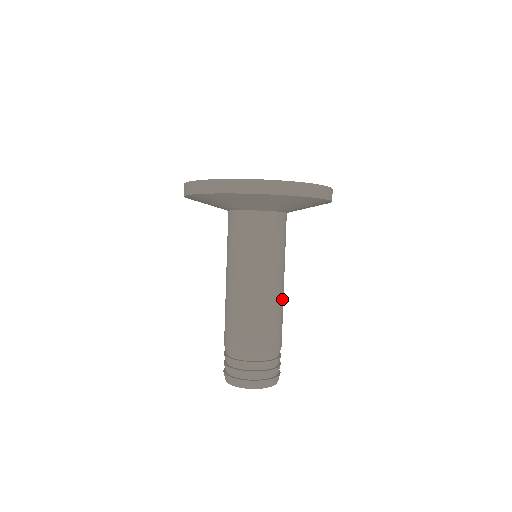
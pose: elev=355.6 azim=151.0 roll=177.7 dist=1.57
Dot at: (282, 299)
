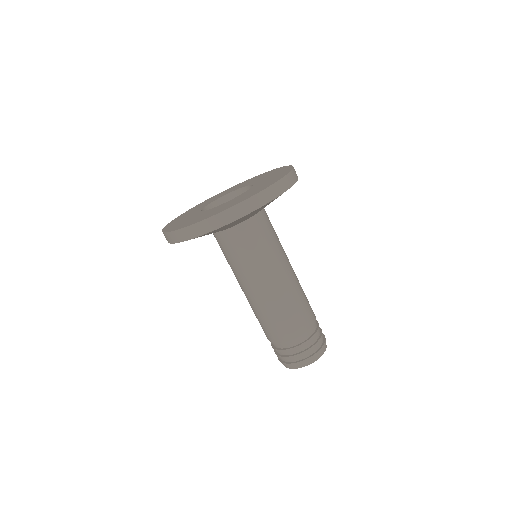
Dot at: (296, 282)
